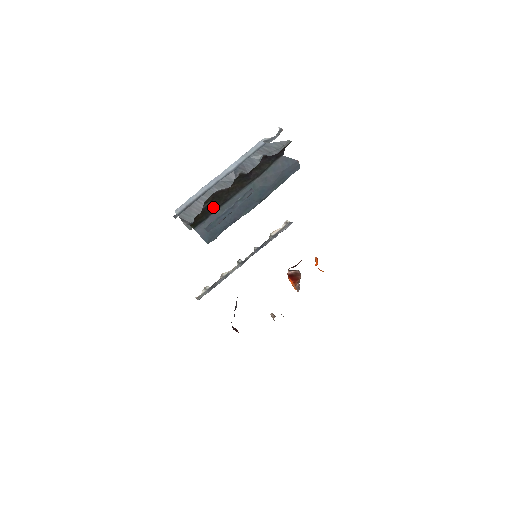
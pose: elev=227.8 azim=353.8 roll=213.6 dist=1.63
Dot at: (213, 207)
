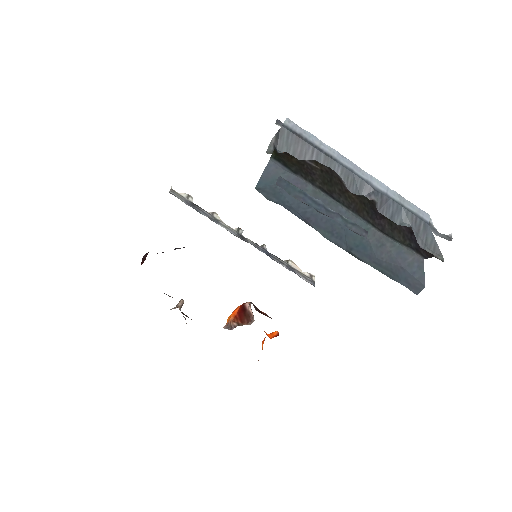
Dot at: (314, 176)
